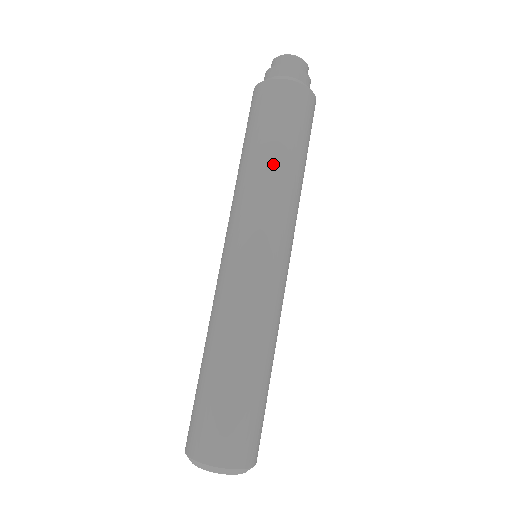
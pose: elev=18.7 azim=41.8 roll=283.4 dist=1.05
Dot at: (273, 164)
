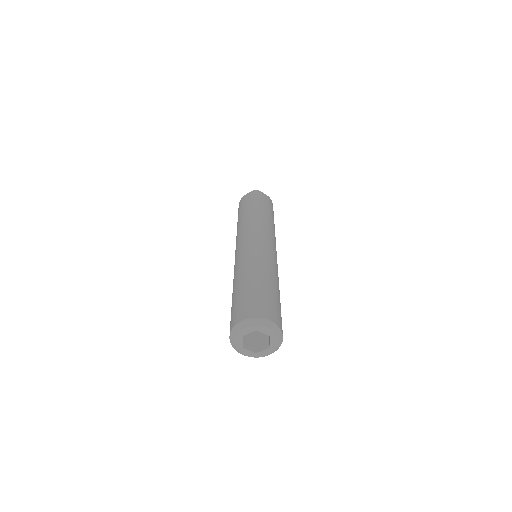
Dot at: (242, 218)
